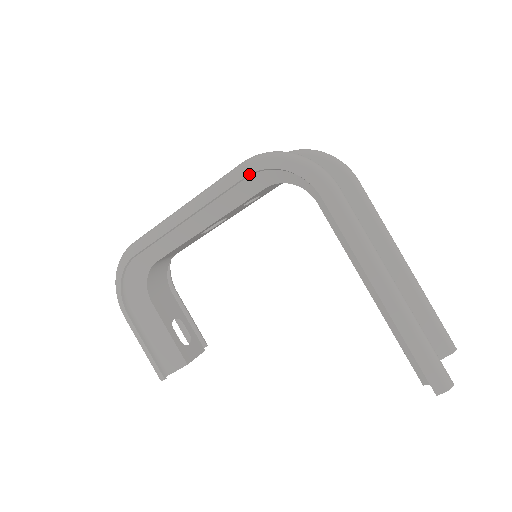
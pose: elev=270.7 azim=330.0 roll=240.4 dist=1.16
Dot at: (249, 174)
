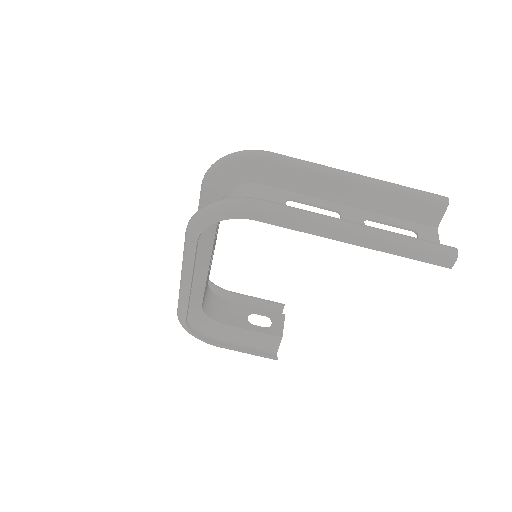
Dot at: (197, 239)
